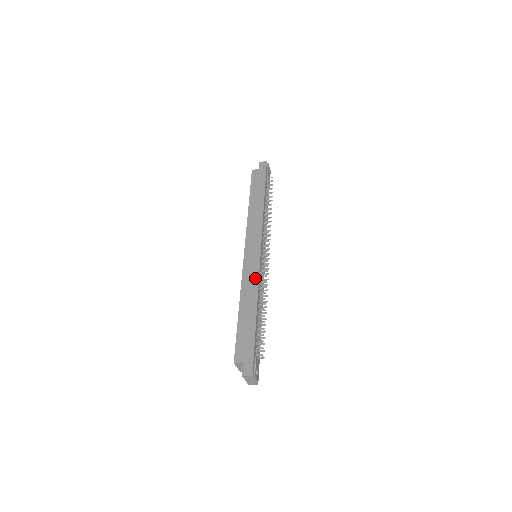
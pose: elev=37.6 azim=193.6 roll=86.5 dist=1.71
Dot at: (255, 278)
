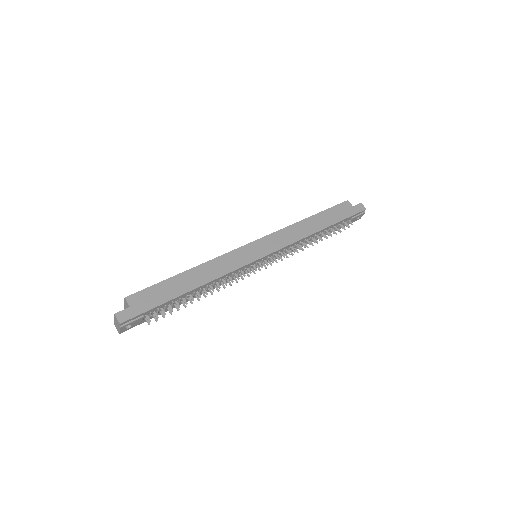
Dot at: (229, 268)
